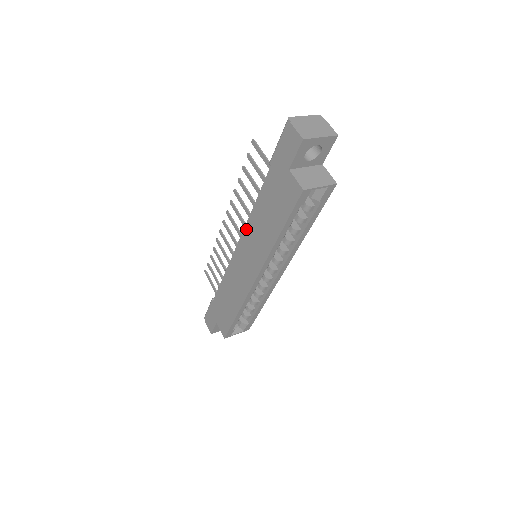
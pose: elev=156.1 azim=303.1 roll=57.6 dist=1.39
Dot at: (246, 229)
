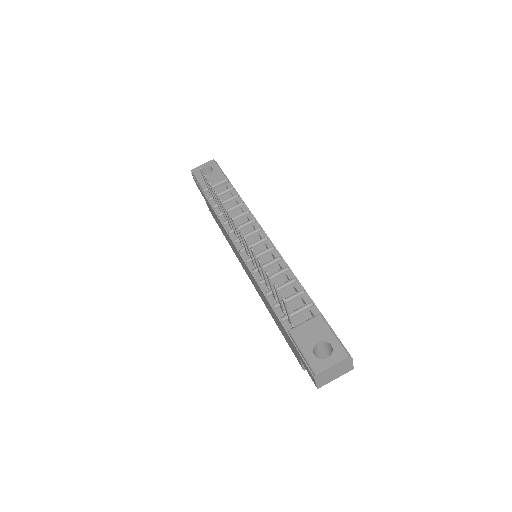
Dot at: occluded
